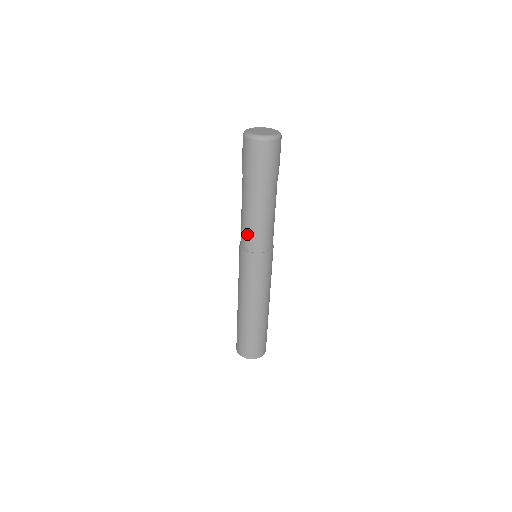
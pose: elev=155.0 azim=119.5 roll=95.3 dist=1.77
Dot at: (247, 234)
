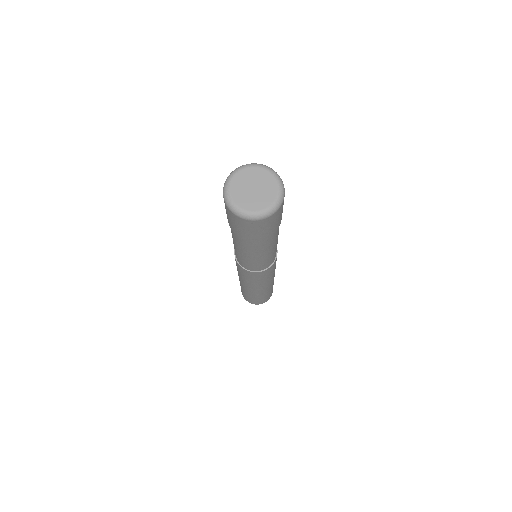
Dot at: occluded
